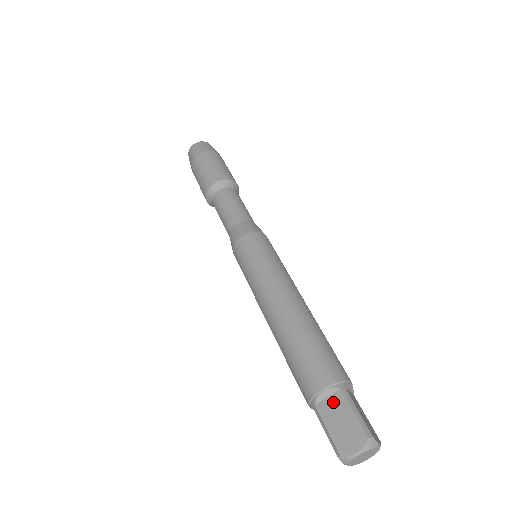
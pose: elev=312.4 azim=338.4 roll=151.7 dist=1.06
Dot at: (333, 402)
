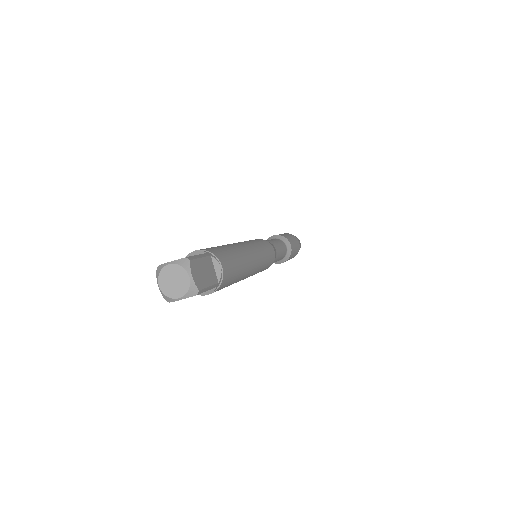
Dot at: occluded
